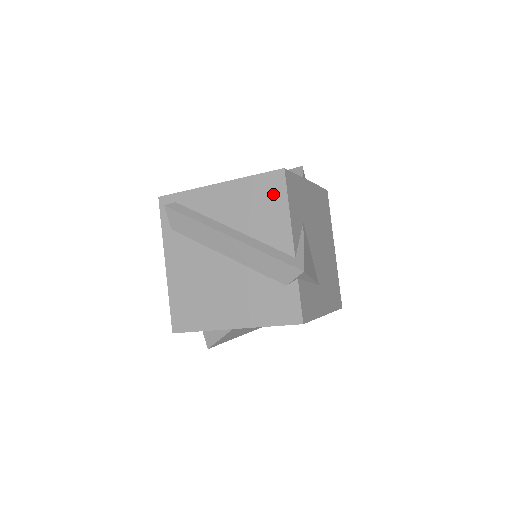
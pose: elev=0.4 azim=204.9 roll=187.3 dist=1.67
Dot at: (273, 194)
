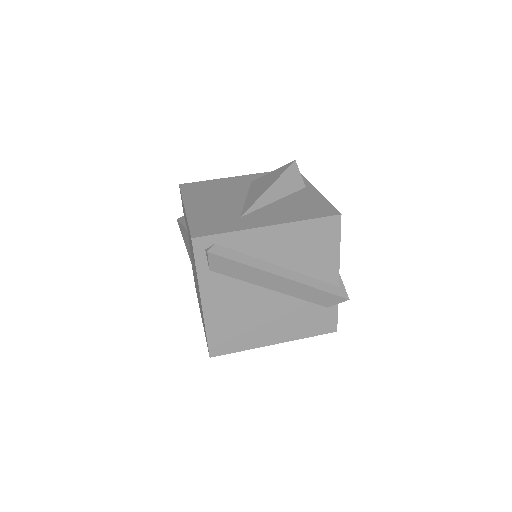
Dot at: (327, 237)
